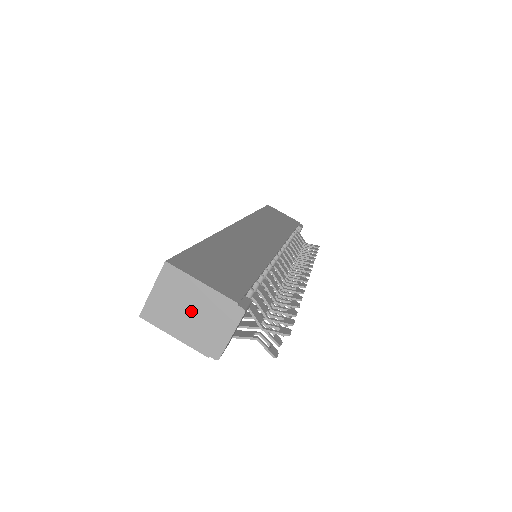
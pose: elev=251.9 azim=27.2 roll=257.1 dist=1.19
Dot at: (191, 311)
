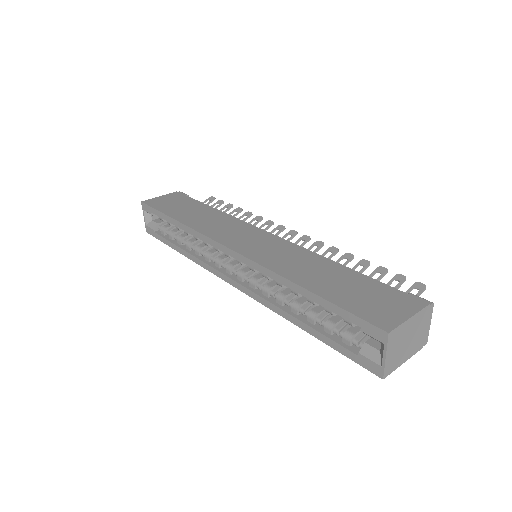
Dot at: (409, 339)
